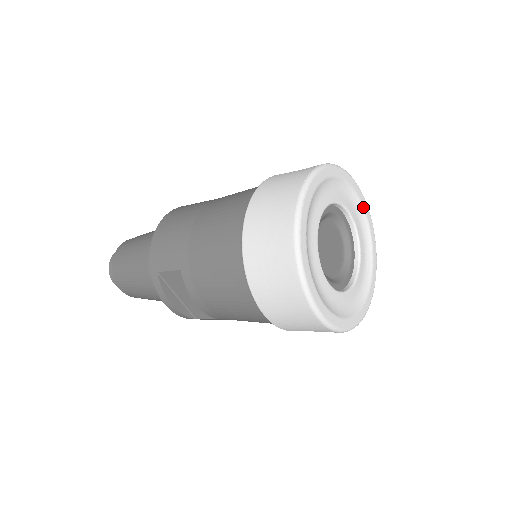
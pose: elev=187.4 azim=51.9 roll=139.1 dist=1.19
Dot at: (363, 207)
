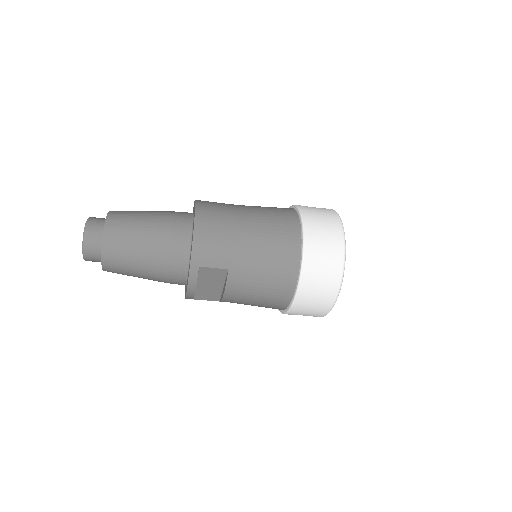
Dot at: occluded
